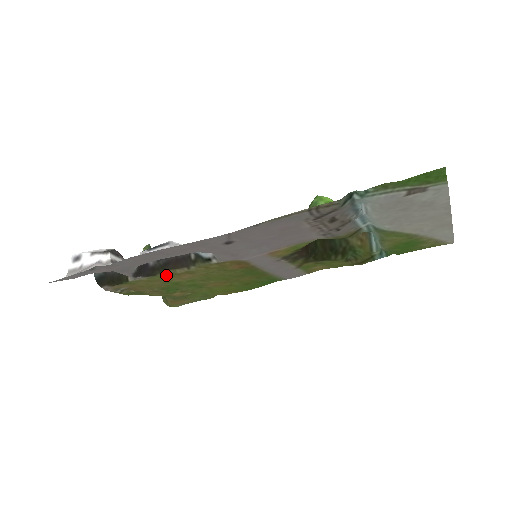
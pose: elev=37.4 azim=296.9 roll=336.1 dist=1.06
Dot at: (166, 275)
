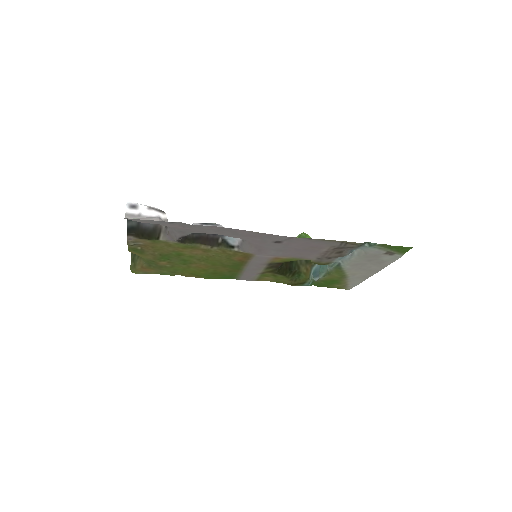
Dot at: (190, 246)
